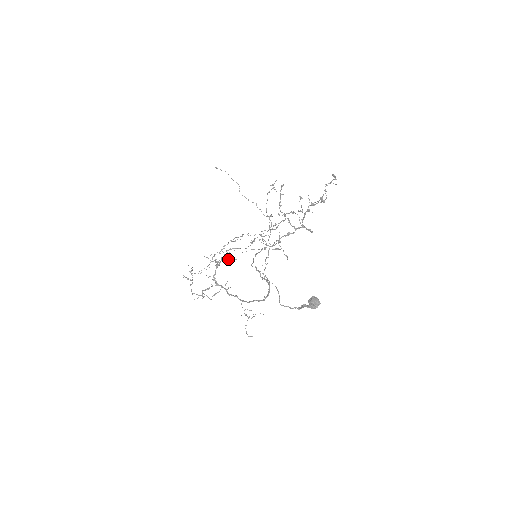
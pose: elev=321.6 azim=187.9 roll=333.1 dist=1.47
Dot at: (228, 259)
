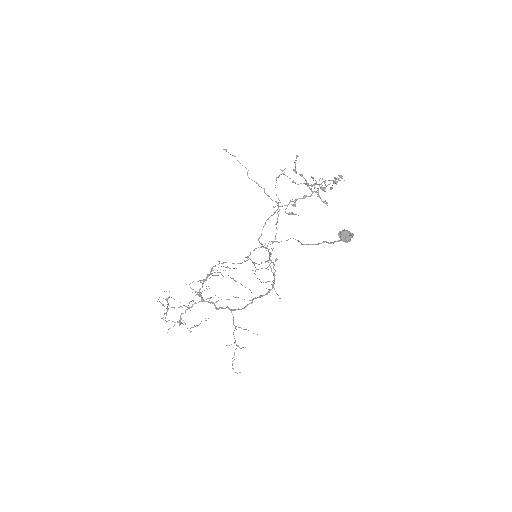
Dot at: occluded
